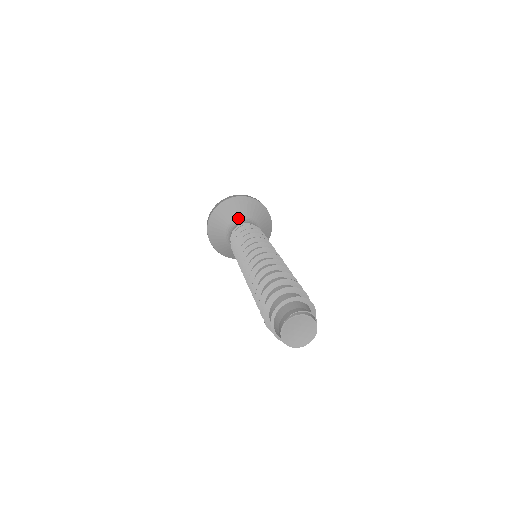
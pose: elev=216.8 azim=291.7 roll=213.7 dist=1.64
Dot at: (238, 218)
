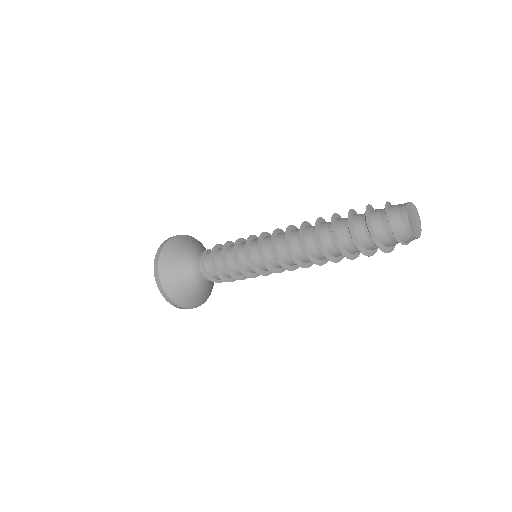
Dot at: (199, 249)
